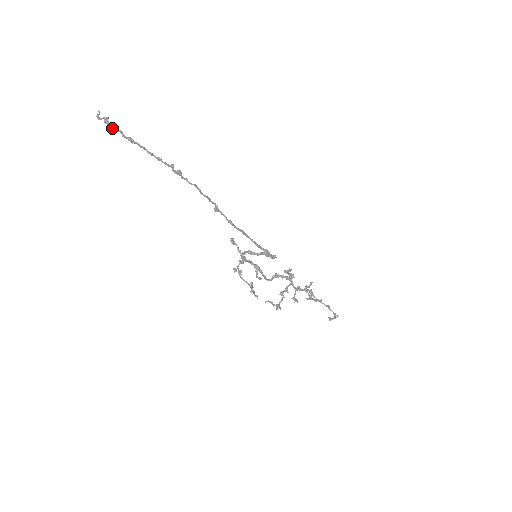
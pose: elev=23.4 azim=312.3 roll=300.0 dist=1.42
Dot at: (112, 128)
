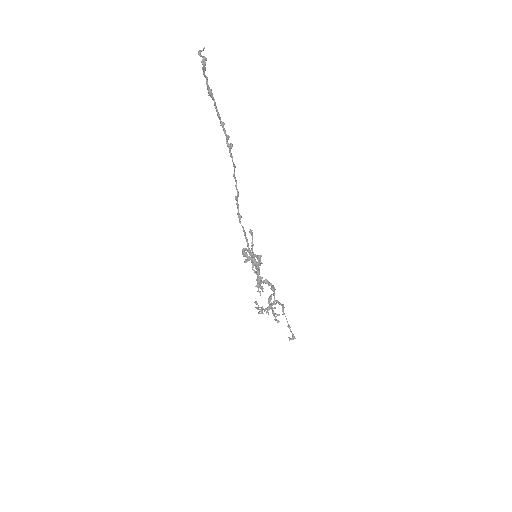
Dot at: (203, 71)
